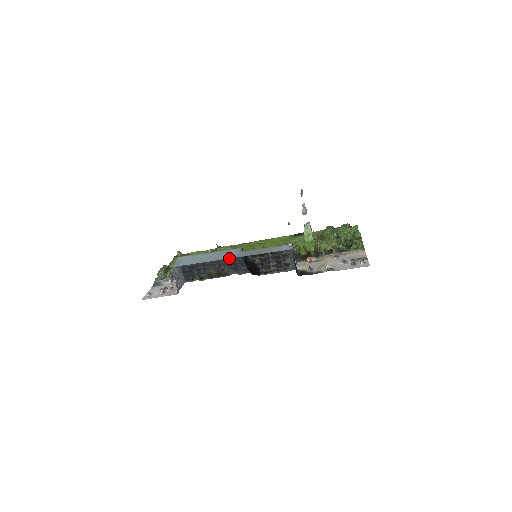
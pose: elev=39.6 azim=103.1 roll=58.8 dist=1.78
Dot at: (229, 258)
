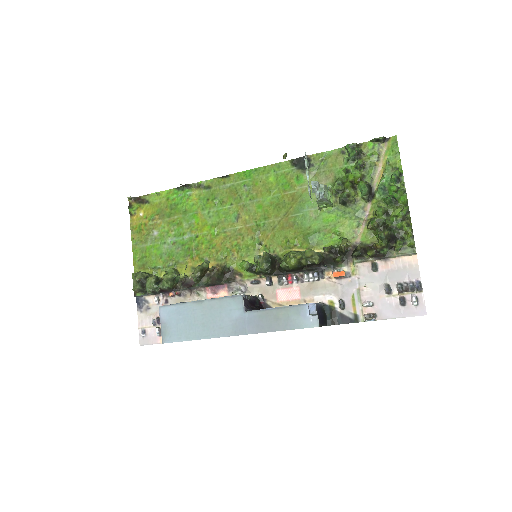
Dot at: occluded
